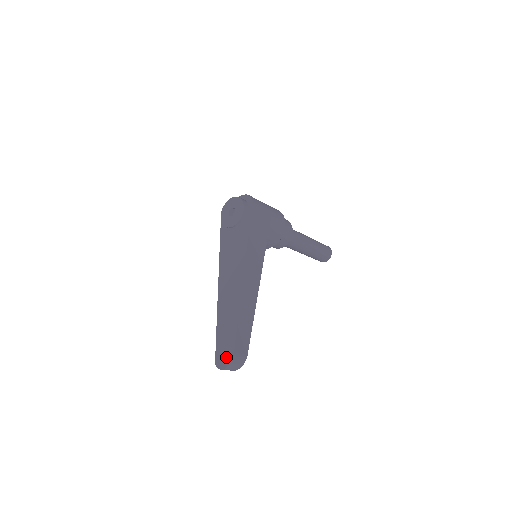
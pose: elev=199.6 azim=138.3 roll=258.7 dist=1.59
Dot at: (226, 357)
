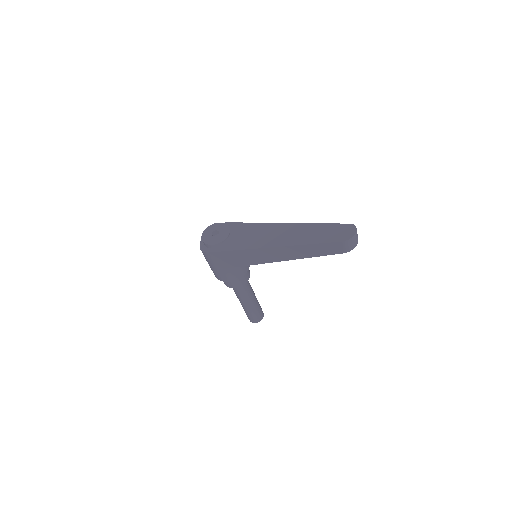
Dot at: (347, 230)
